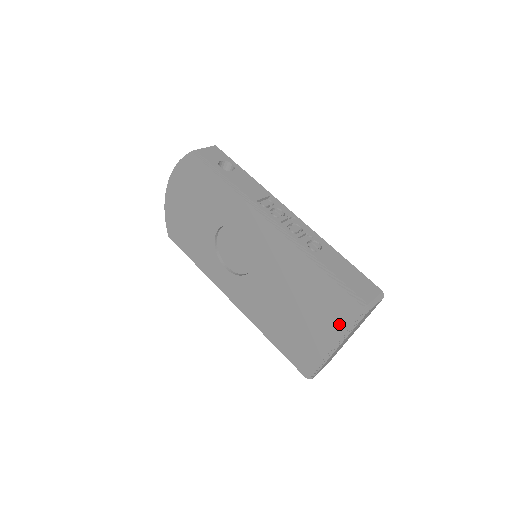
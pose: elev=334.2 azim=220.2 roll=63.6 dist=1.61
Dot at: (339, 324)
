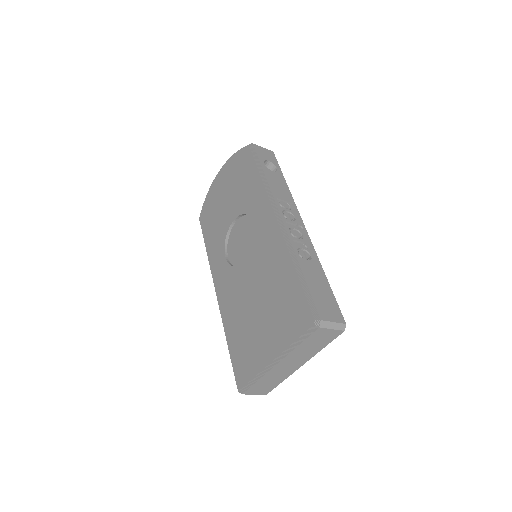
Dot at: (288, 335)
